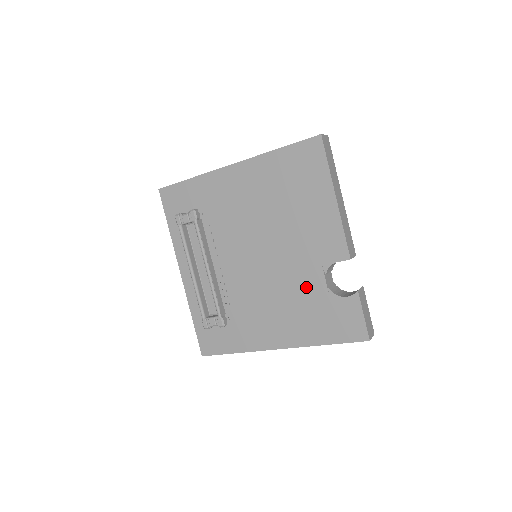
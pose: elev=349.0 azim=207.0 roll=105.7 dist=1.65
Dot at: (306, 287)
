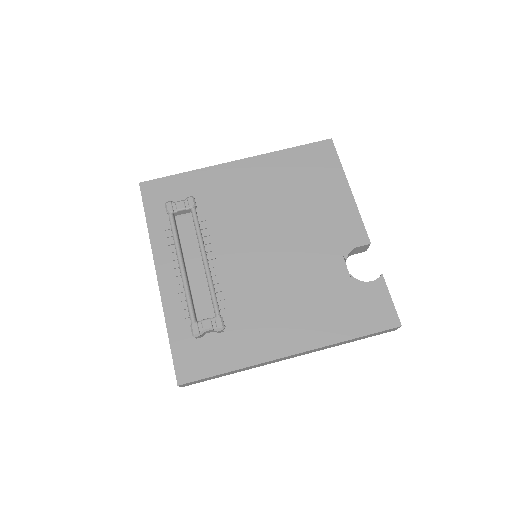
Dot at: (325, 275)
